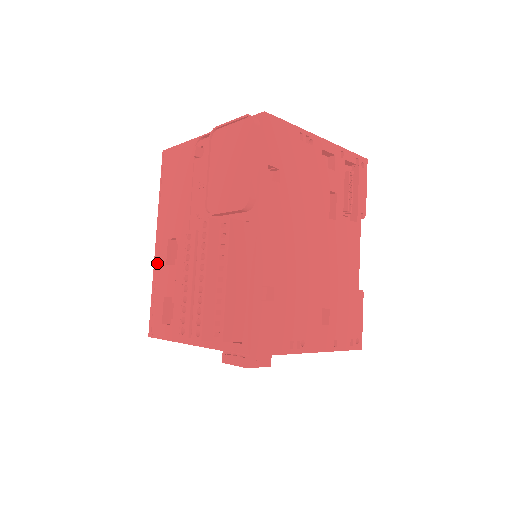
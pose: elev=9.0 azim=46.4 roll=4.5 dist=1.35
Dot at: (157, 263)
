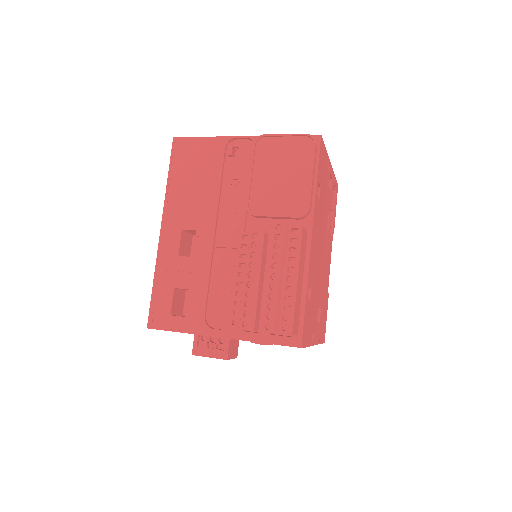
Dot at: (163, 252)
